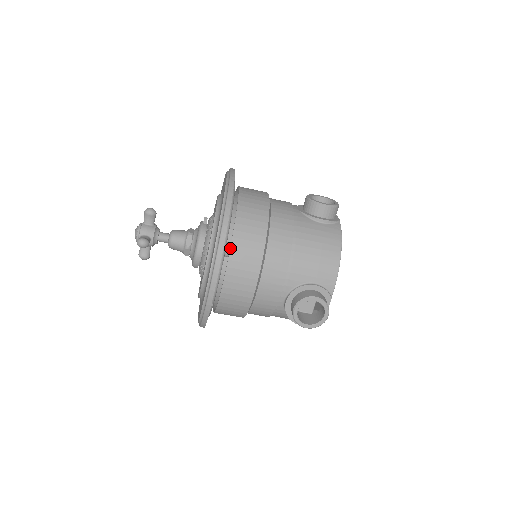
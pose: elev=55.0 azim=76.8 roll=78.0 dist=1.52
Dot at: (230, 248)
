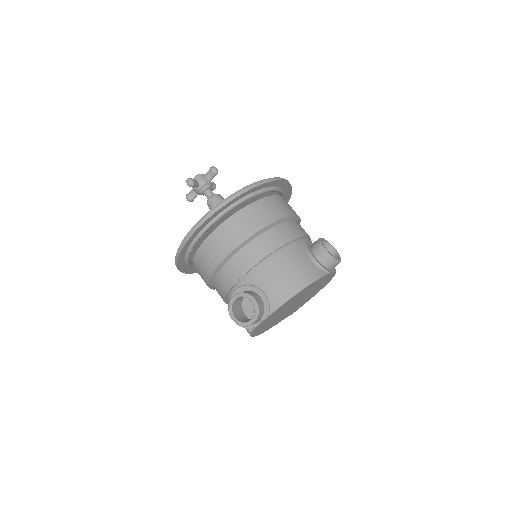
Dot at: (229, 217)
